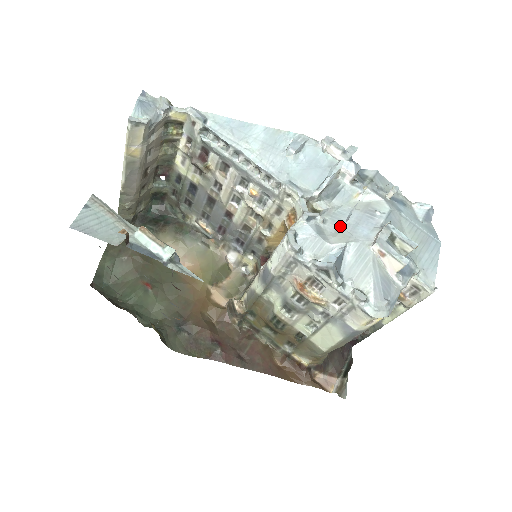
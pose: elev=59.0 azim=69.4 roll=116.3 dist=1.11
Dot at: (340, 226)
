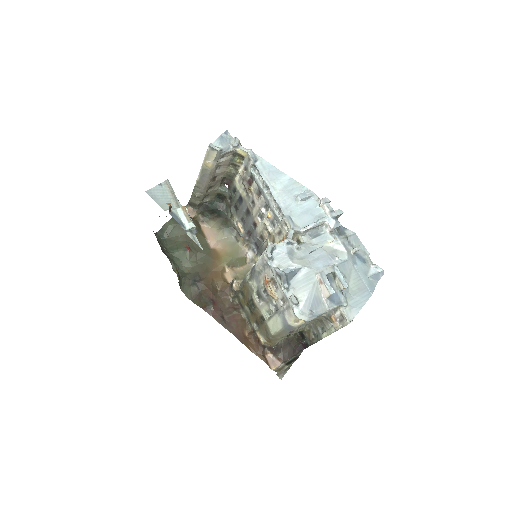
Dot at: (307, 256)
